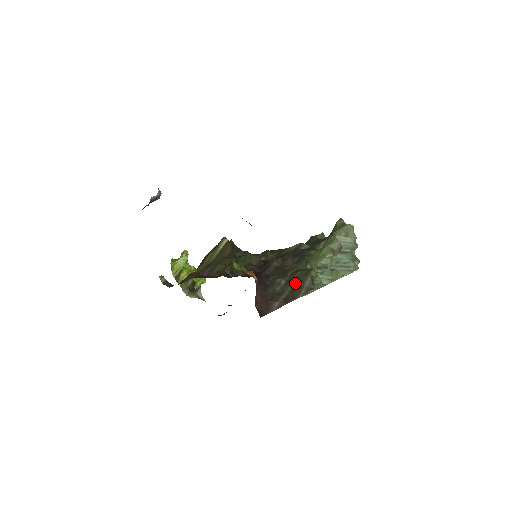
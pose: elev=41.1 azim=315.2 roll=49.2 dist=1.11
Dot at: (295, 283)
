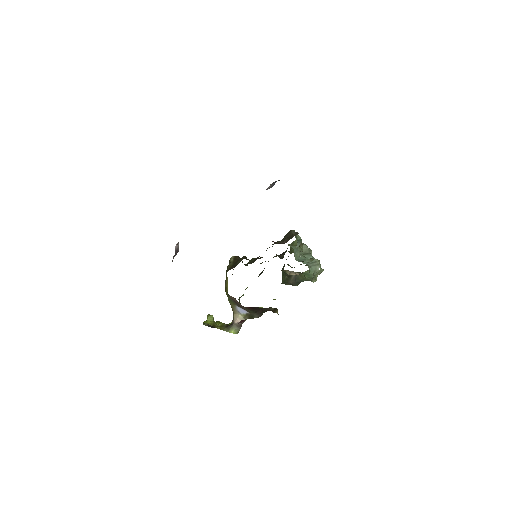
Dot at: (287, 237)
